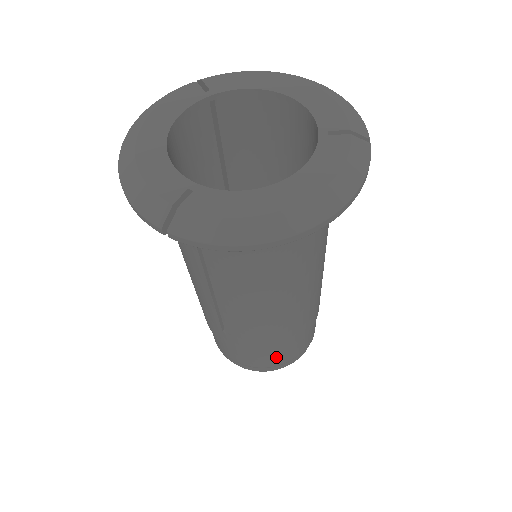
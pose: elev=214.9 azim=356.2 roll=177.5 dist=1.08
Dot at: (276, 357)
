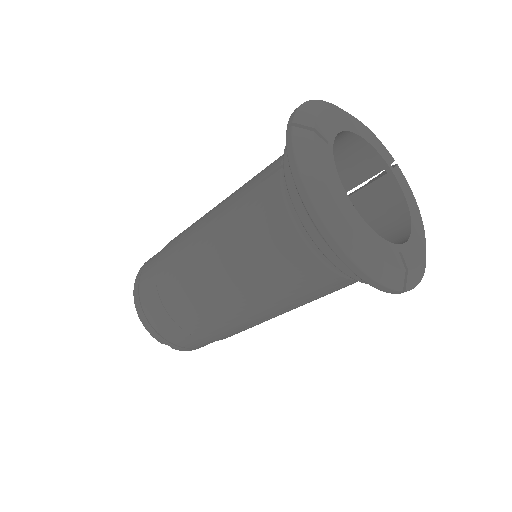
Dot at: occluded
